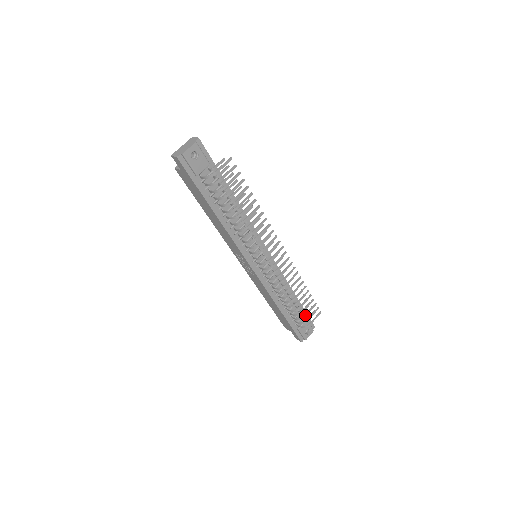
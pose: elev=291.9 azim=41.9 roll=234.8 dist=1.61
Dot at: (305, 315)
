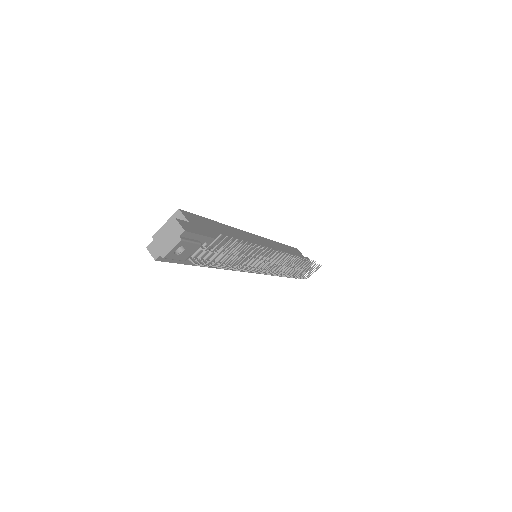
Dot at: (304, 276)
